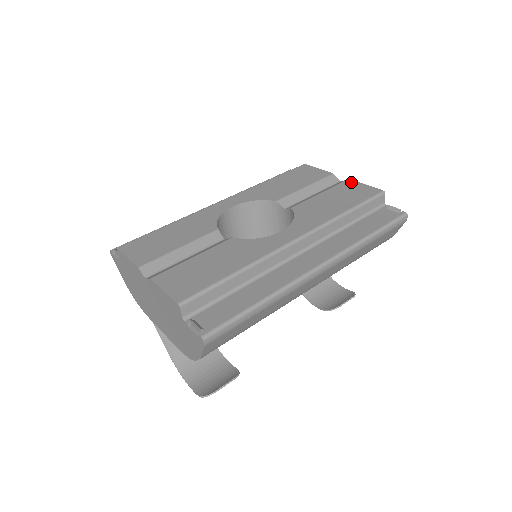
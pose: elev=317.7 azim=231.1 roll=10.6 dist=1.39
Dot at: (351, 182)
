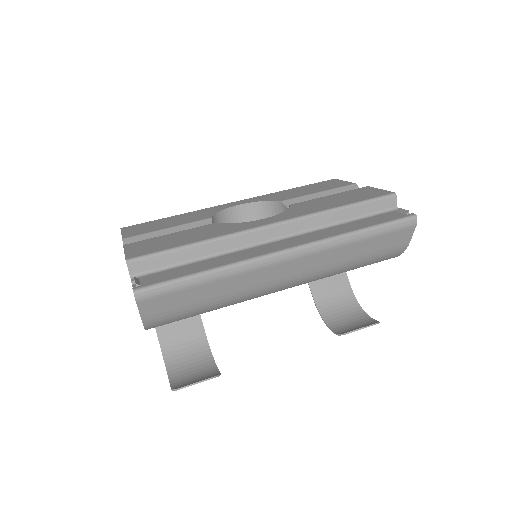
Dot at: (367, 188)
